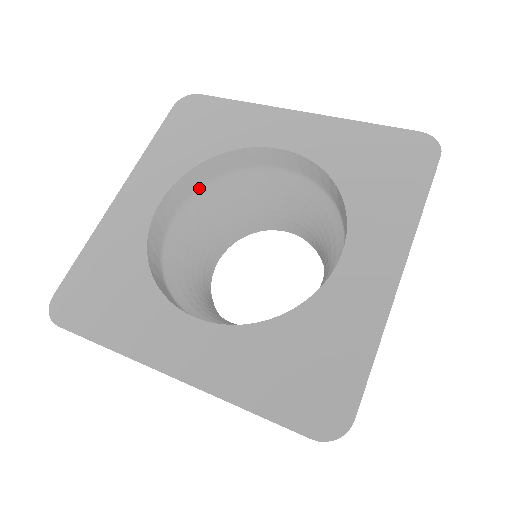
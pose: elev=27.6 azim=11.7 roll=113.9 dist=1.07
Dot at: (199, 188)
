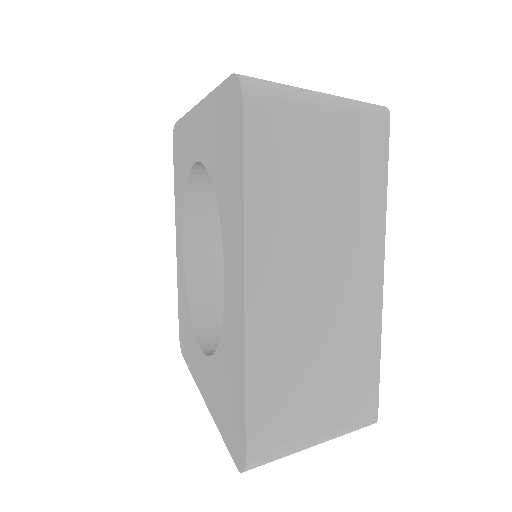
Dot at: (208, 210)
